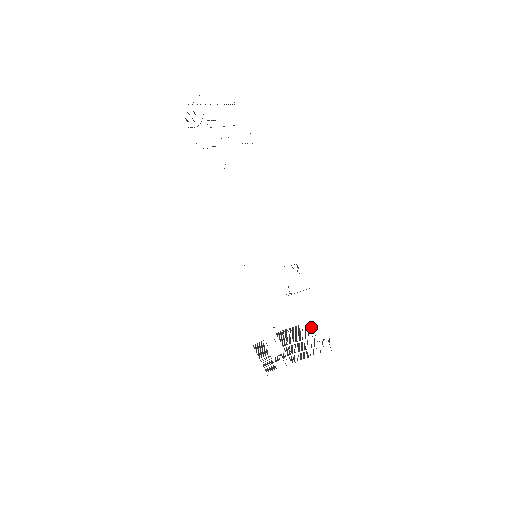
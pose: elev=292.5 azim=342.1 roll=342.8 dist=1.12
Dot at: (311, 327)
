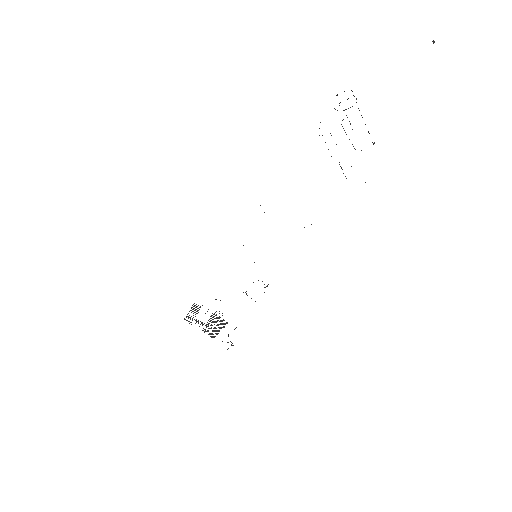
Dot at: occluded
